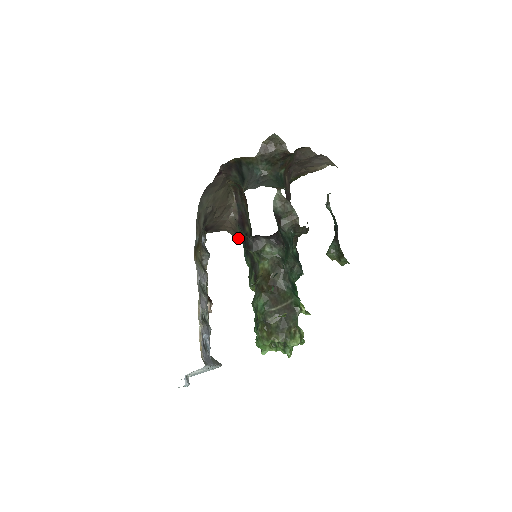
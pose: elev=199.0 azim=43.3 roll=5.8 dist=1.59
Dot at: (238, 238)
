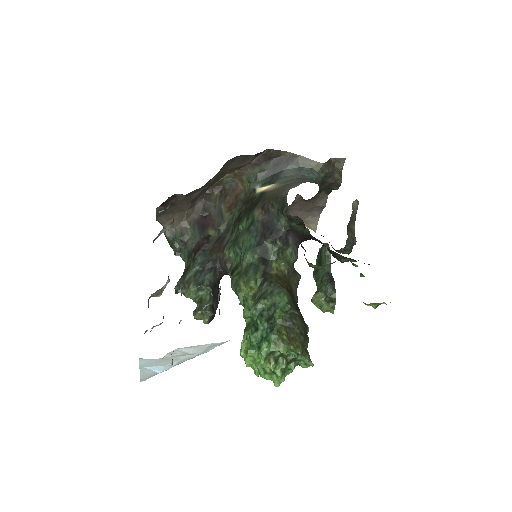
Dot at: (179, 239)
